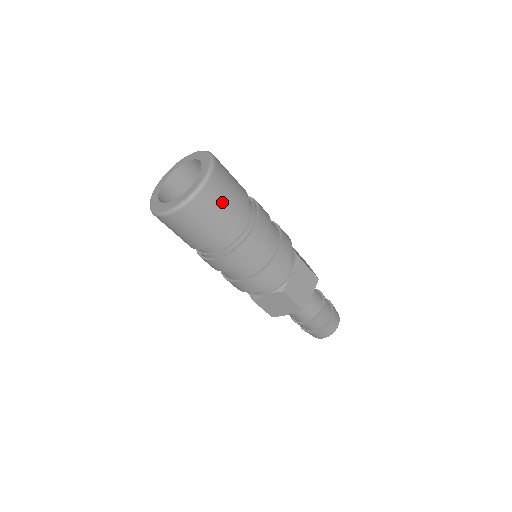
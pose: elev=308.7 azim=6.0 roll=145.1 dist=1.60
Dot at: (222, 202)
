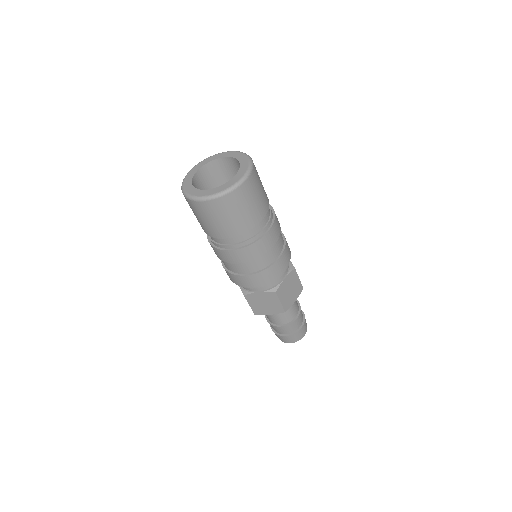
Dot at: (217, 218)
